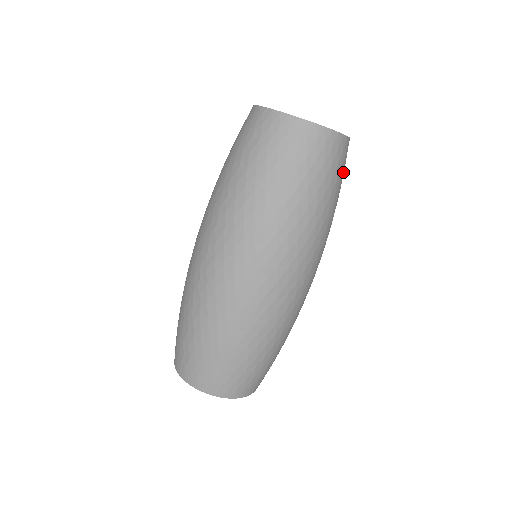
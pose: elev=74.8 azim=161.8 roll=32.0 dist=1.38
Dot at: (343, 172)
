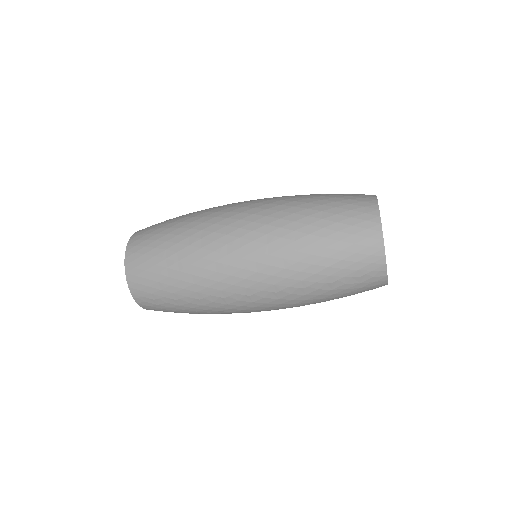
Dot at: occluded
